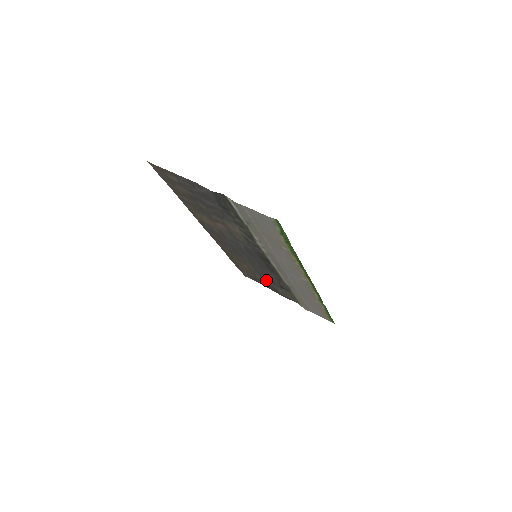
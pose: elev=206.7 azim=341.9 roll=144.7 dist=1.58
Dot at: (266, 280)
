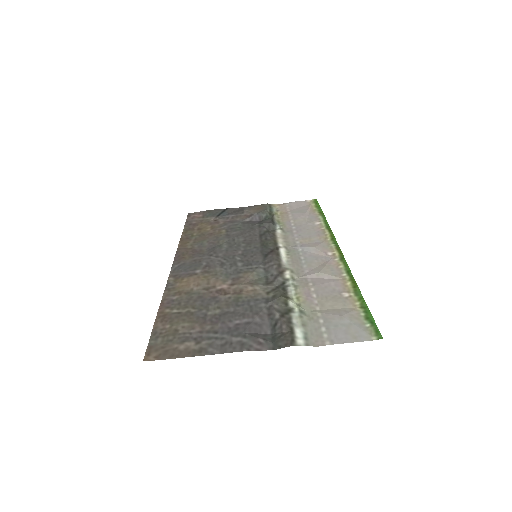
Dot at: (235, 221)
